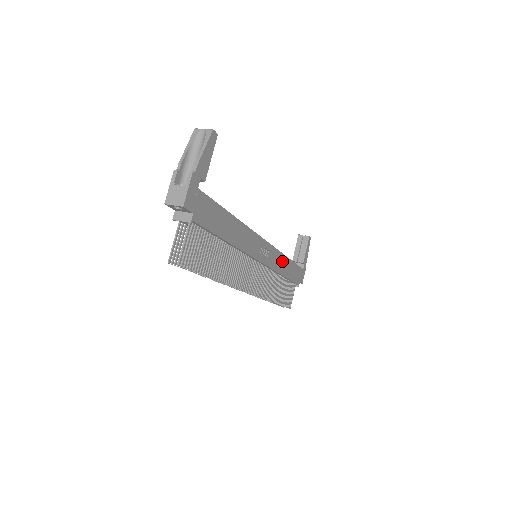
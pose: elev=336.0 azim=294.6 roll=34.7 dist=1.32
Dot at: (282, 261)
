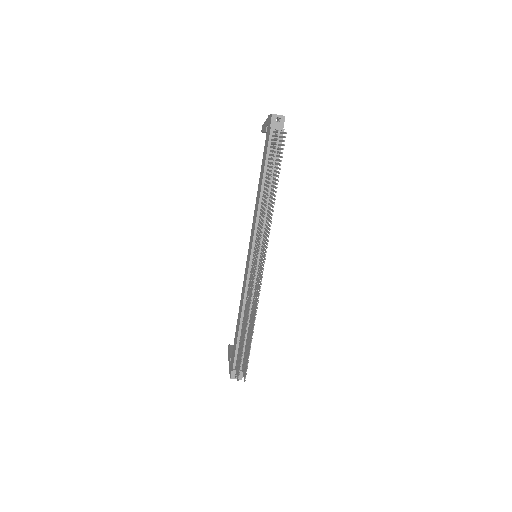
Dot at: occluded
